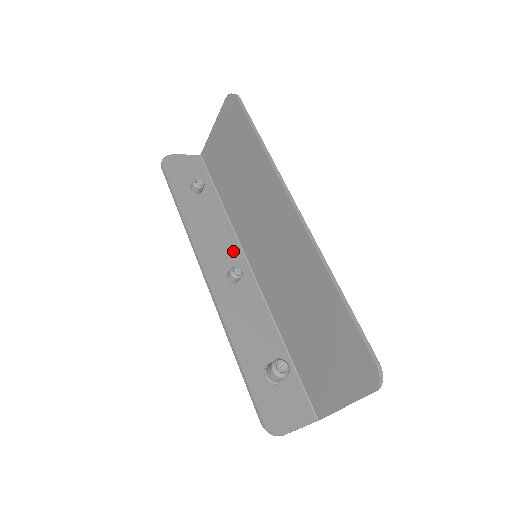
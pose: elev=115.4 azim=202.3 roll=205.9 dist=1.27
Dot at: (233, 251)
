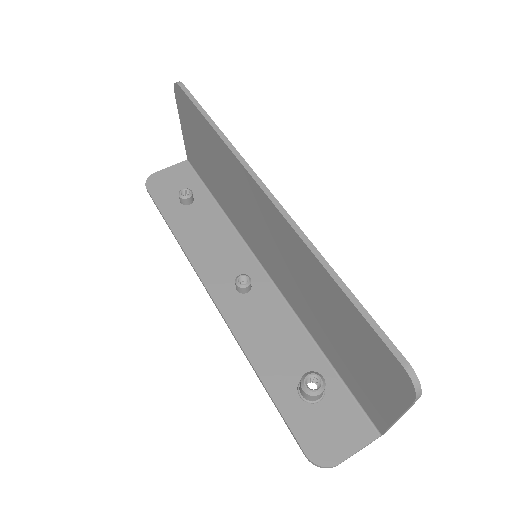
Dot at: (239, 256)
